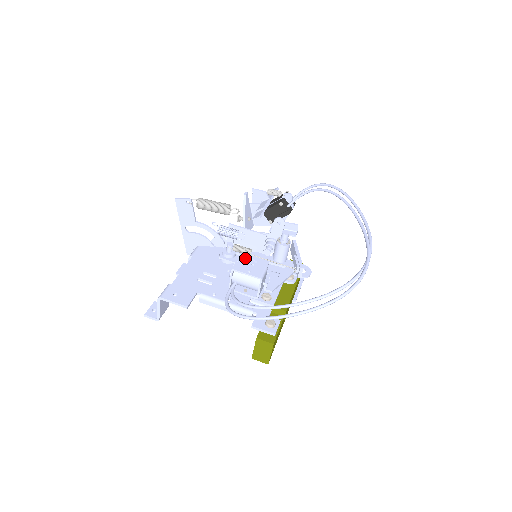
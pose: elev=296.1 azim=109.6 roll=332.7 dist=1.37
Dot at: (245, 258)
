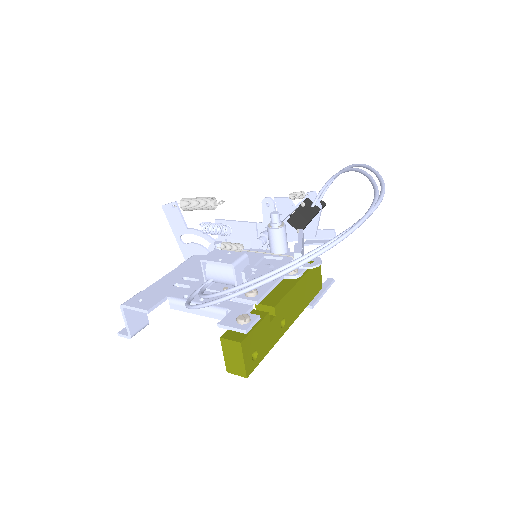
Dot at: occluded
